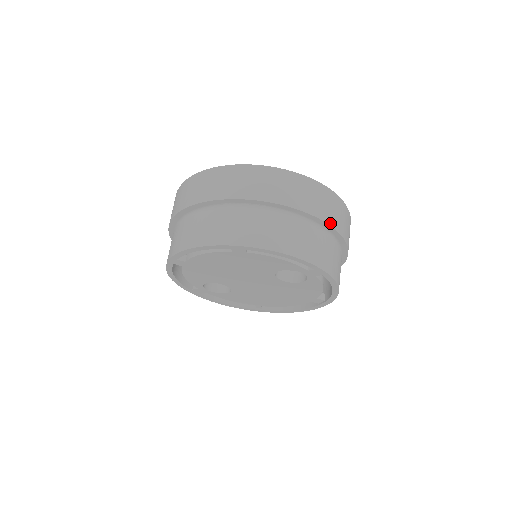
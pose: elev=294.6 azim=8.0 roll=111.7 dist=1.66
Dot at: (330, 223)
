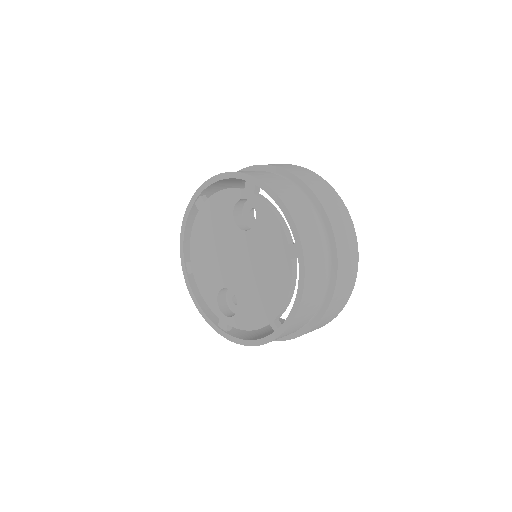
Dot at: (274, 166)
